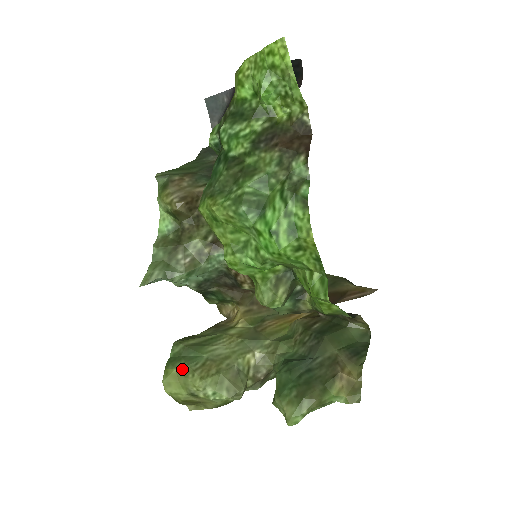
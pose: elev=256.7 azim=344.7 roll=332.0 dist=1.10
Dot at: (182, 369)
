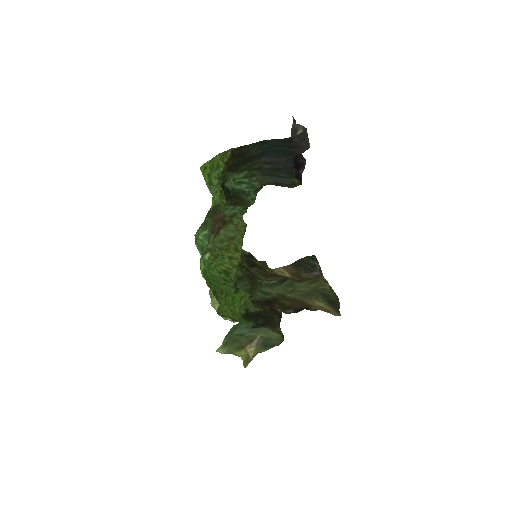
Dot at: occluded
